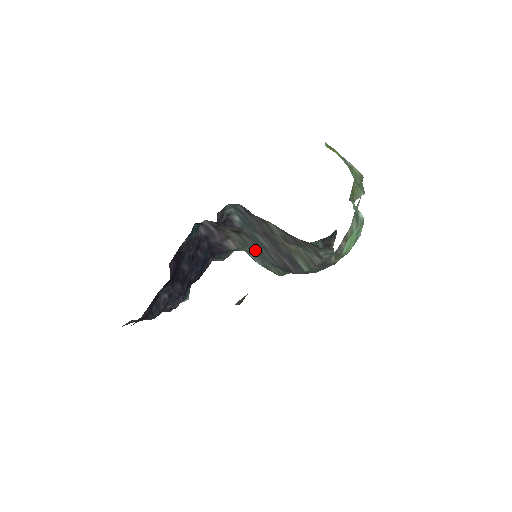
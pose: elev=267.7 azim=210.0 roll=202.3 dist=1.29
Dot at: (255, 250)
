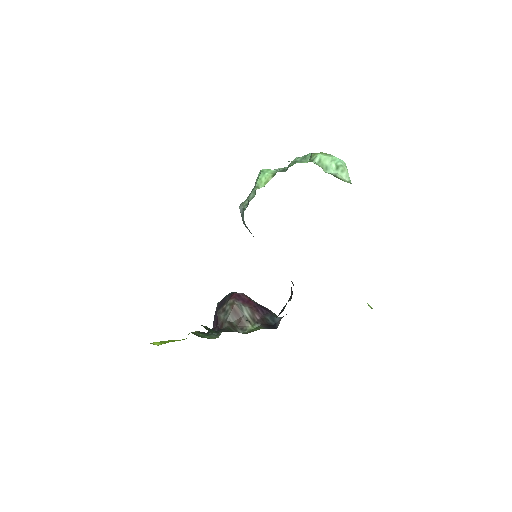
Dot at: occluded
